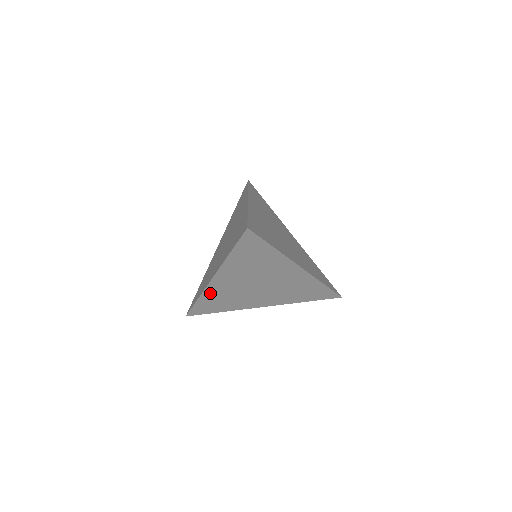
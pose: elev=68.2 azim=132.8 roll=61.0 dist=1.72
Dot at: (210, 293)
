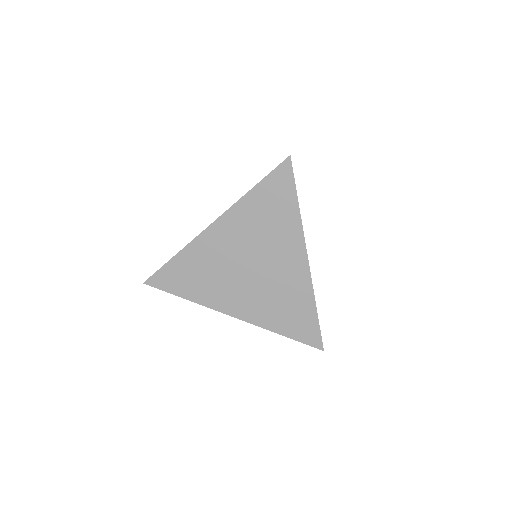
Dot at: (195, 250)
